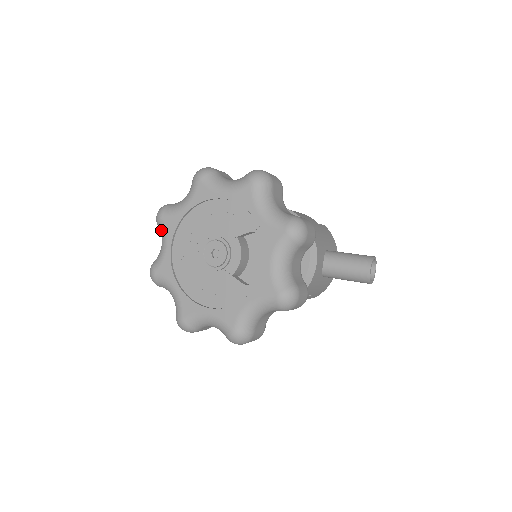
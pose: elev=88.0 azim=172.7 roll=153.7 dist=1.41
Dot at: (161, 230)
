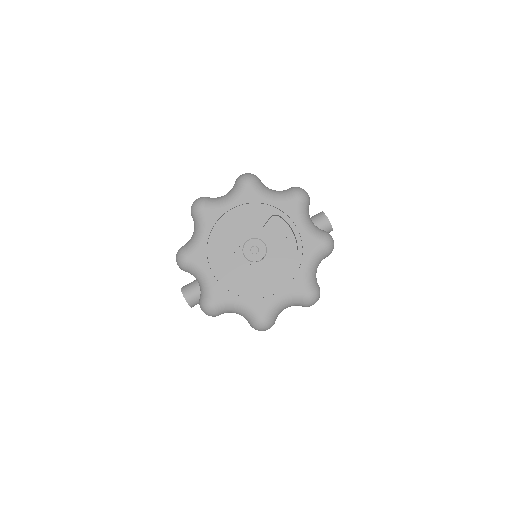
Dot at: (193, 268)
